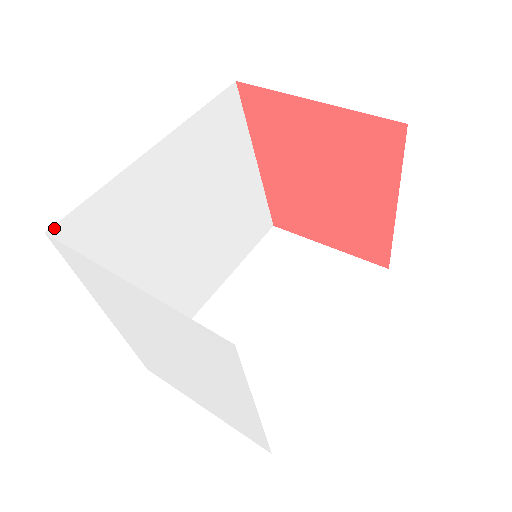
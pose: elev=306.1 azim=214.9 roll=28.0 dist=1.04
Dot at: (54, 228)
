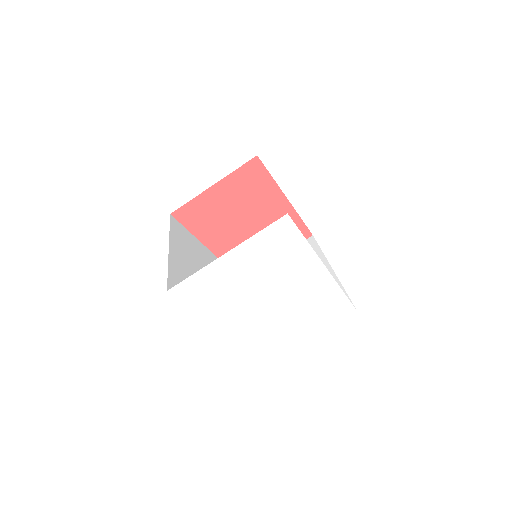
Dot at: (168, 289)
